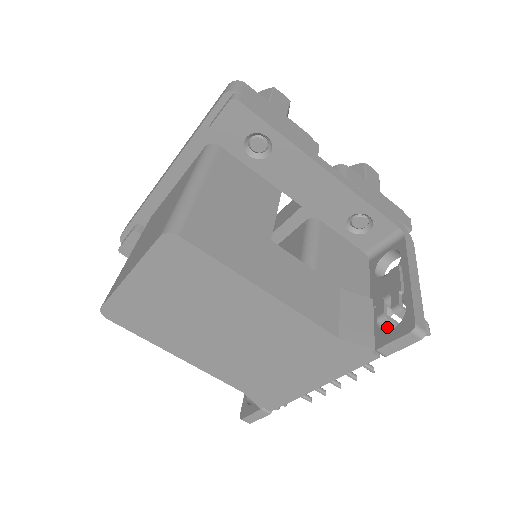
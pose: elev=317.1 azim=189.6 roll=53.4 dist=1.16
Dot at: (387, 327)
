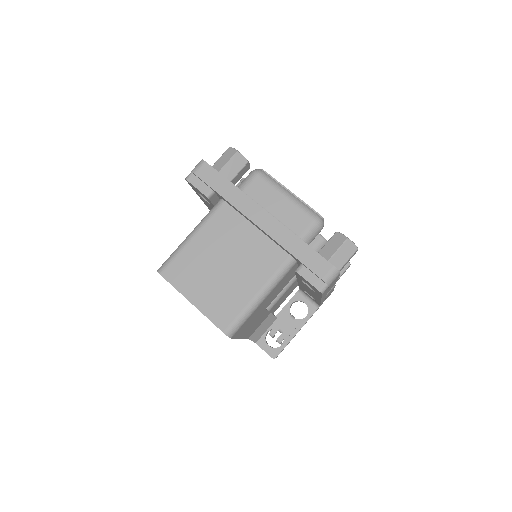
Dot at: occluded
